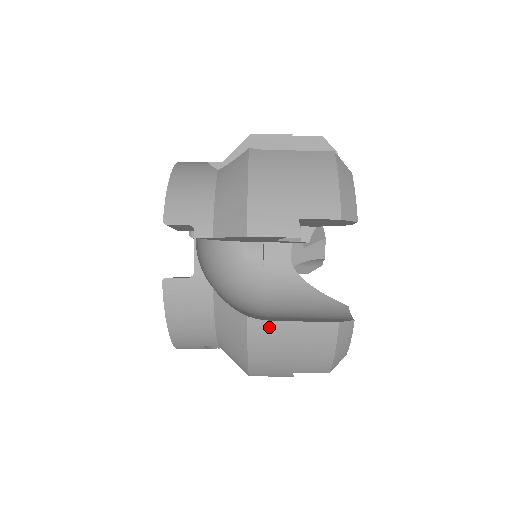
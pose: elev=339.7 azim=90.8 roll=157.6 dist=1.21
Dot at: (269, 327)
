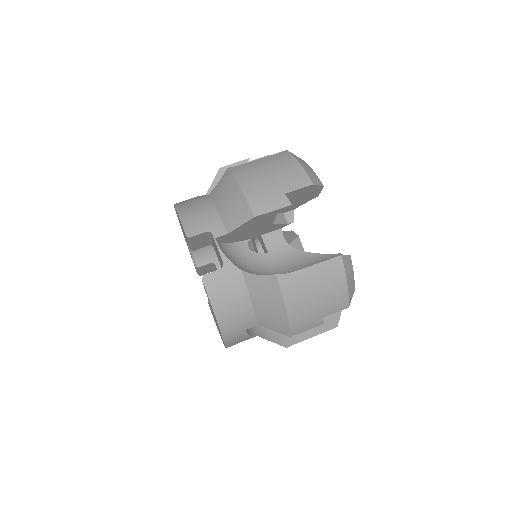
Dot at: (294, 277)
